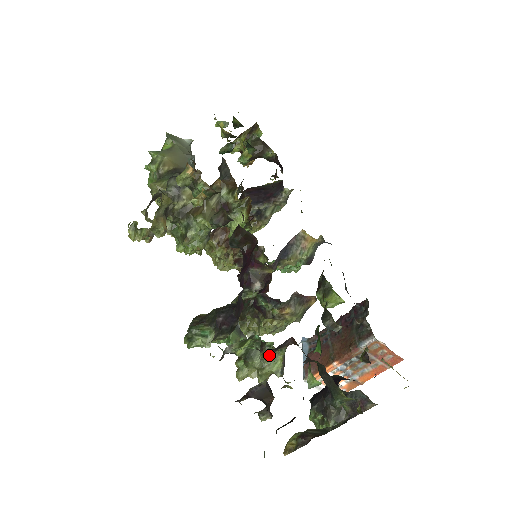
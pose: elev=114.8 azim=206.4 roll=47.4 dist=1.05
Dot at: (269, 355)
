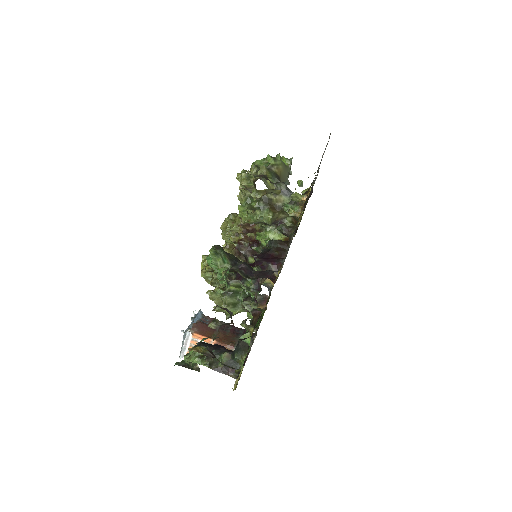
Dot at: (252, 307)
